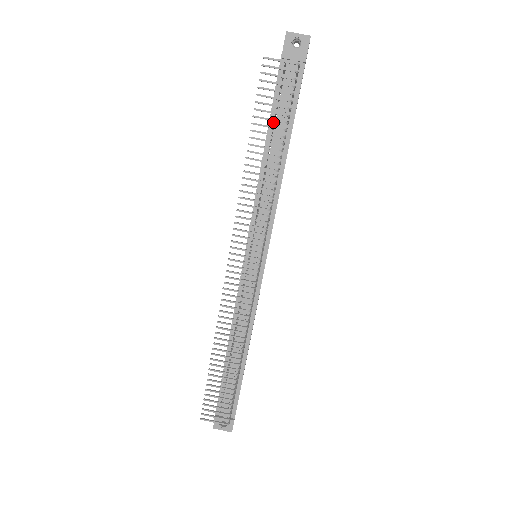
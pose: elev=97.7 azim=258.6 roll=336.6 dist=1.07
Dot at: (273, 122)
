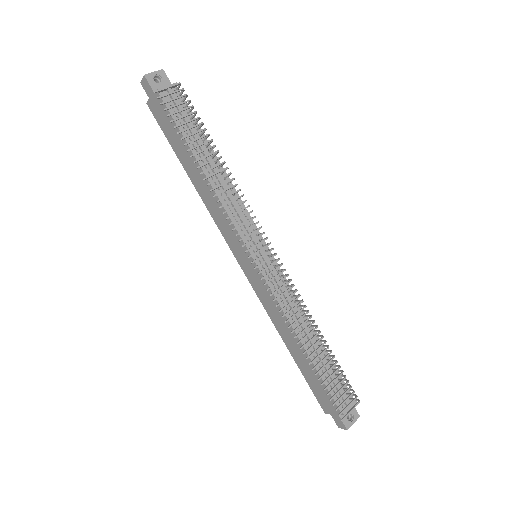
Dot at: occluded
